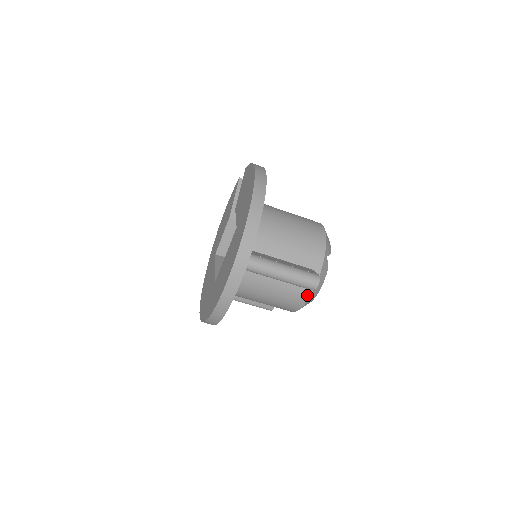
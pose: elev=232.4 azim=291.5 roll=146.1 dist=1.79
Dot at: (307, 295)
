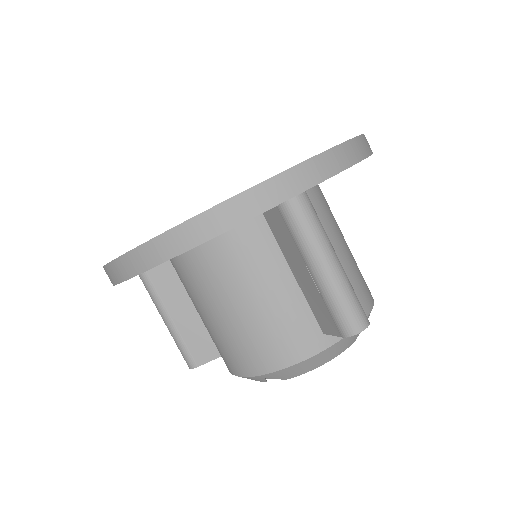
Dot at: (308, 351)
